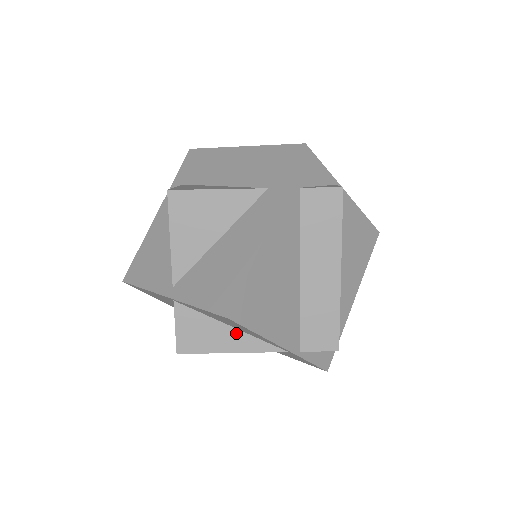
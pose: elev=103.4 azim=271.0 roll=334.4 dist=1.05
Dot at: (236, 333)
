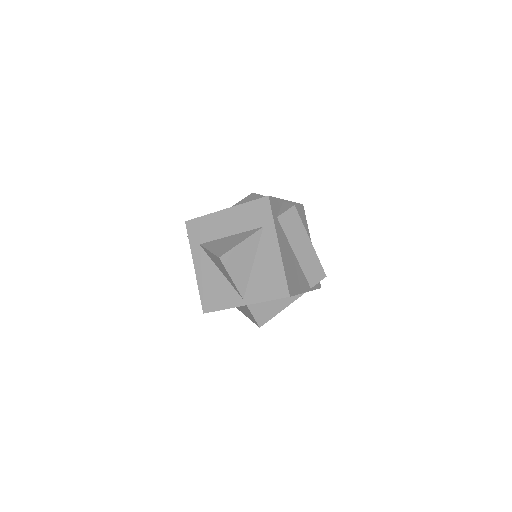
Dot at: (281, 300)
